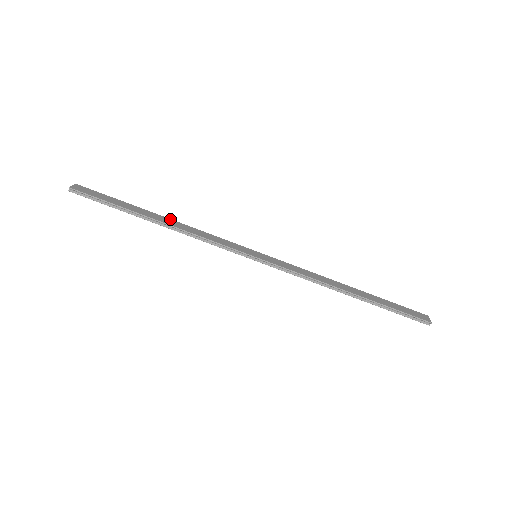
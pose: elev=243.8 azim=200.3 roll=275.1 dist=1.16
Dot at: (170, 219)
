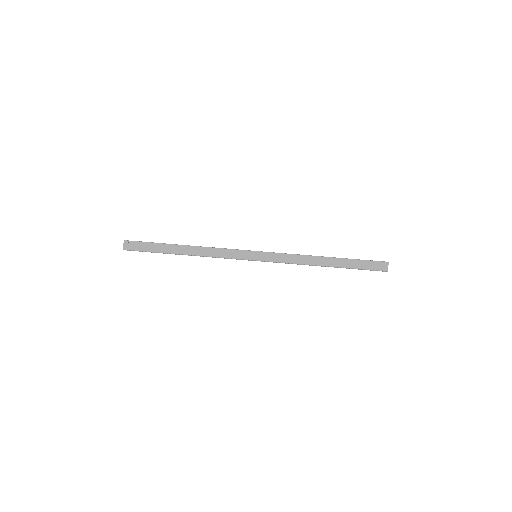
Dot at: (192, 246)
